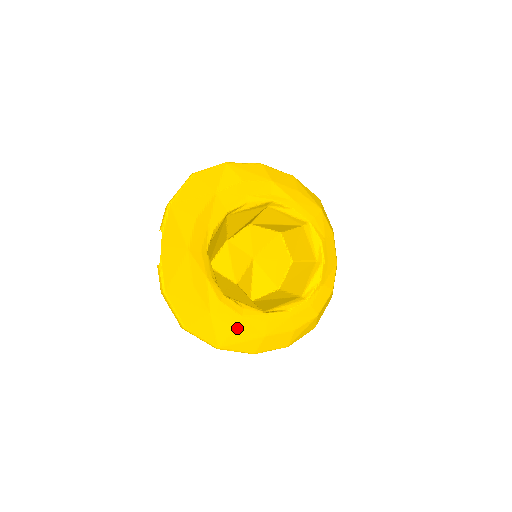
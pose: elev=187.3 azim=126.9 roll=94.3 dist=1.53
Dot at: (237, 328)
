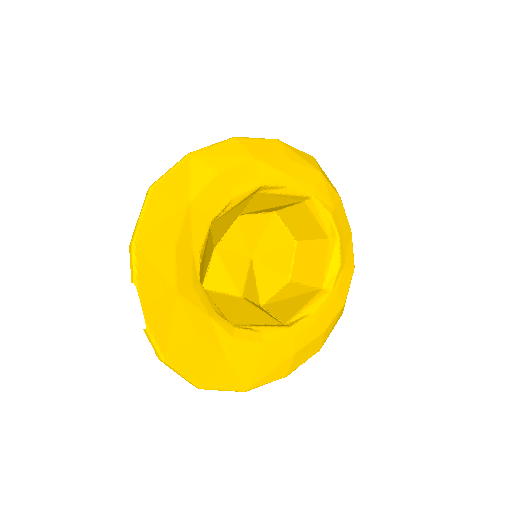
Dot at: (261, 360)
